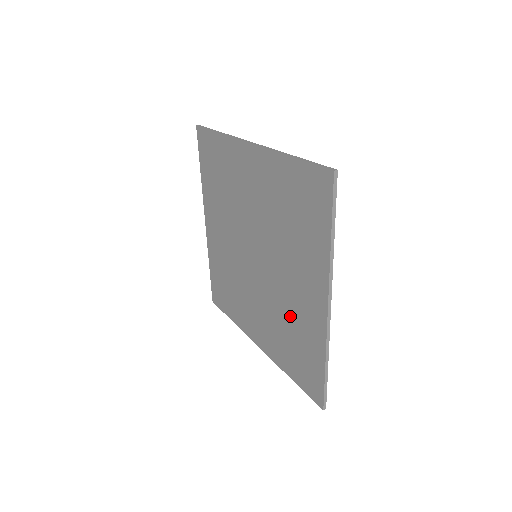
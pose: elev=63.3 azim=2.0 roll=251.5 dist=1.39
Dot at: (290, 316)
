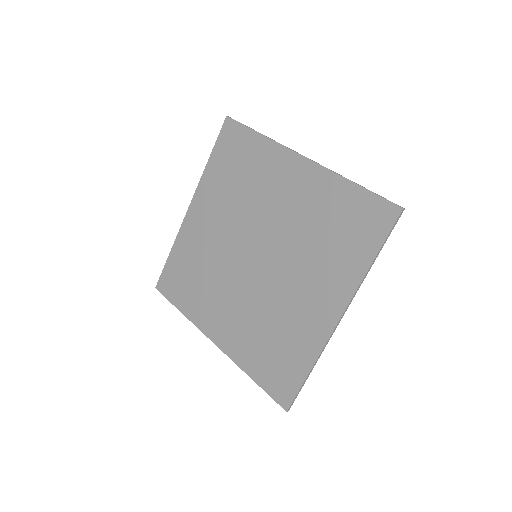
Dot at: (282, 319)
